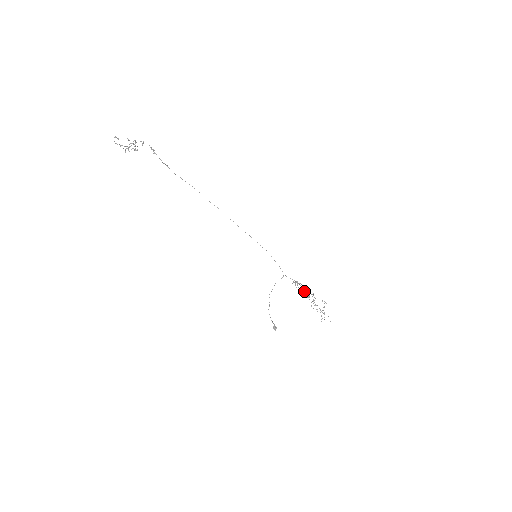
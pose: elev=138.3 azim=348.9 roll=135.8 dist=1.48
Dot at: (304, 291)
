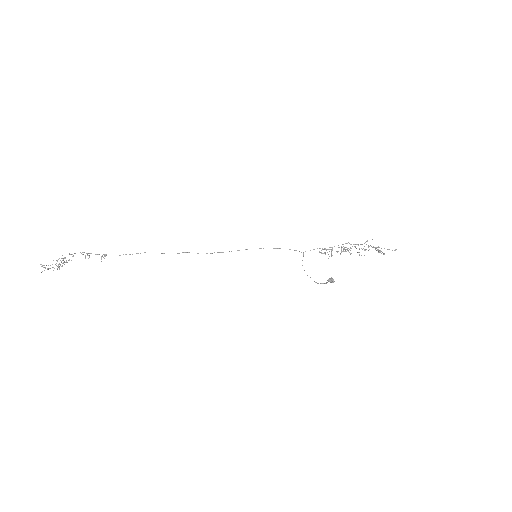
Dot at: occluded
